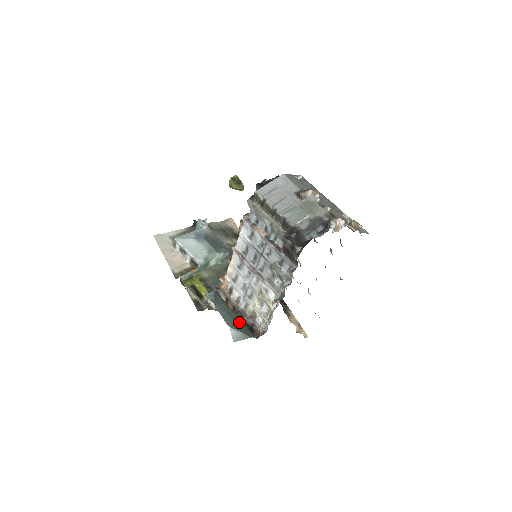
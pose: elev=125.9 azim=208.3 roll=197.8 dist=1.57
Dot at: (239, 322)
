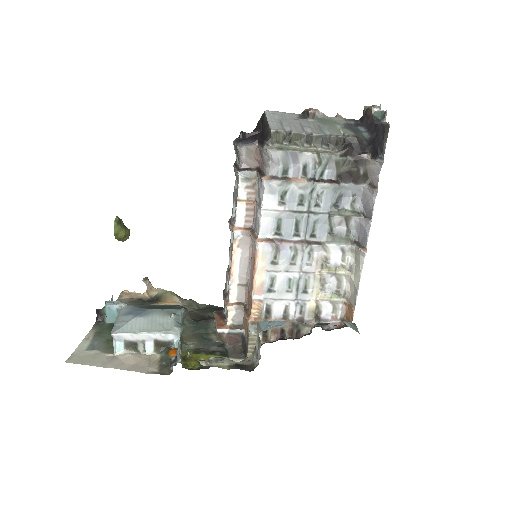
Dot at: occluded
